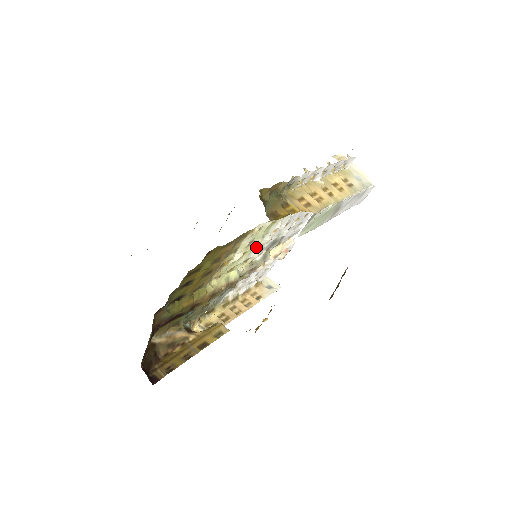
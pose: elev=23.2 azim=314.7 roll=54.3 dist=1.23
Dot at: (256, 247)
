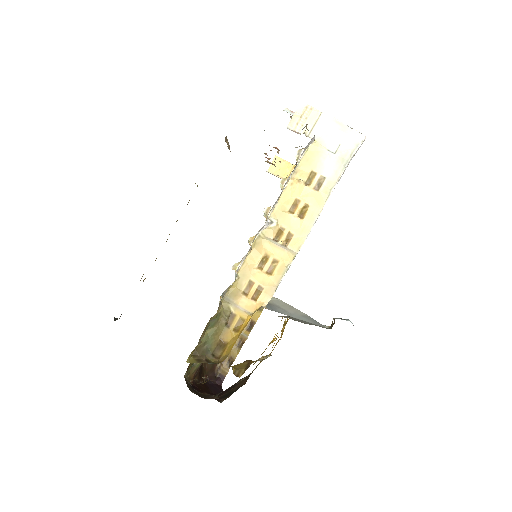
Dot at: occluded
